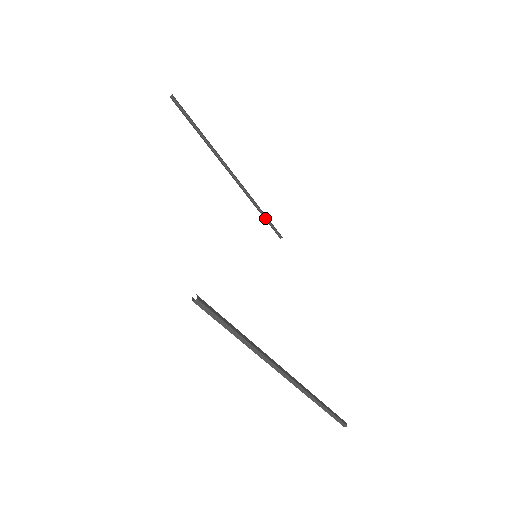
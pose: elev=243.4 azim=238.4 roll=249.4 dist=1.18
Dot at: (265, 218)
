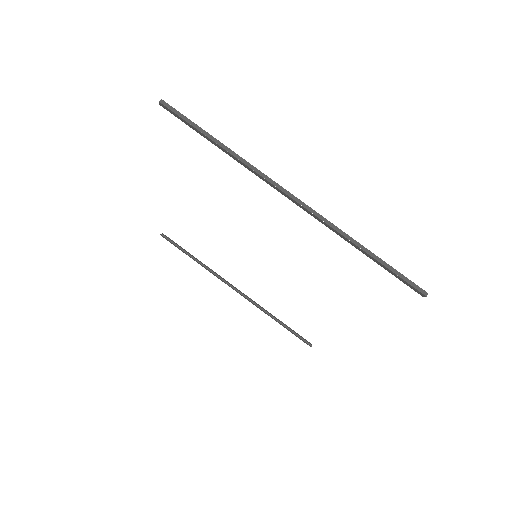
Dot at: occluded
